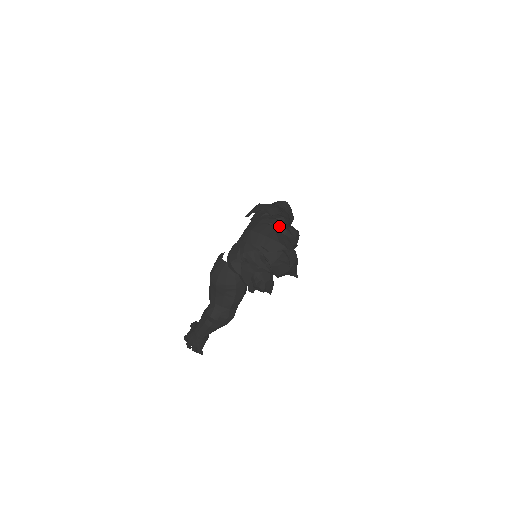
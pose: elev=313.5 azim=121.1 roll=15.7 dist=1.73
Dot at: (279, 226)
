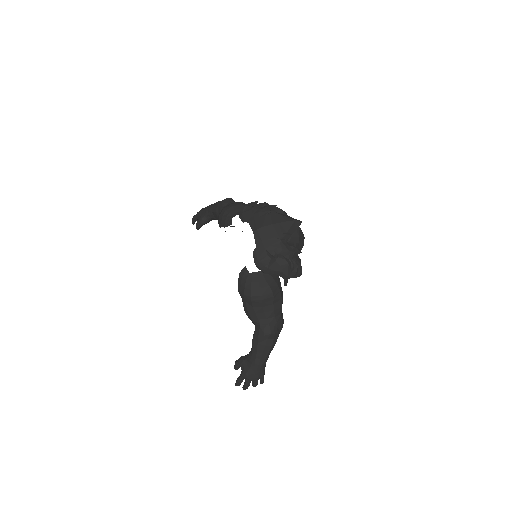
Dot at: (274, 210)
